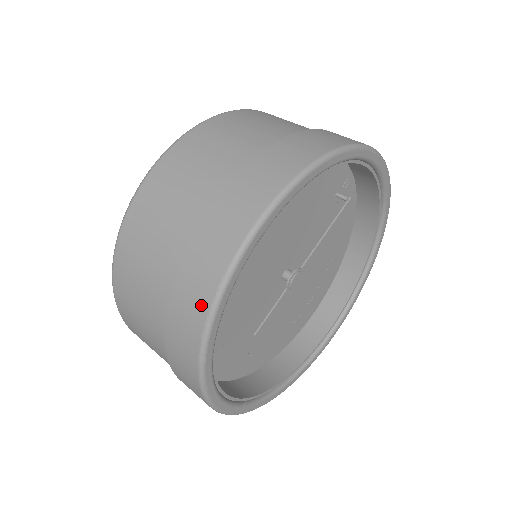
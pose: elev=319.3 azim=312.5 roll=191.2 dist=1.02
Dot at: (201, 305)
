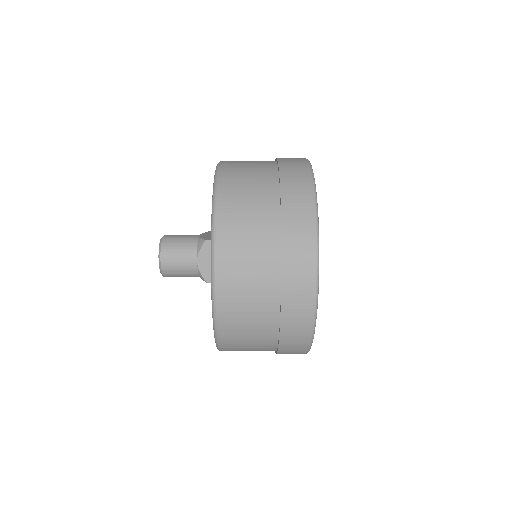
Dot at: occluded
